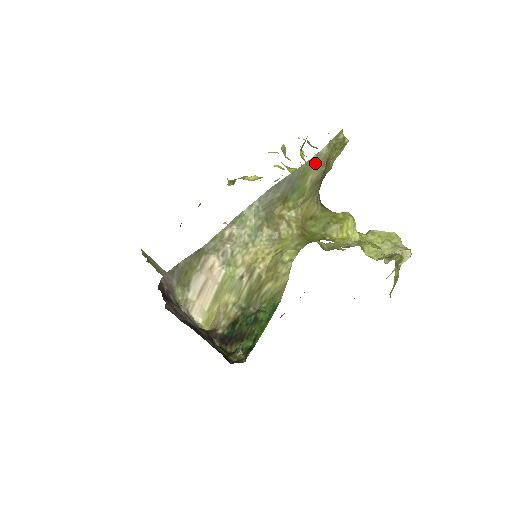
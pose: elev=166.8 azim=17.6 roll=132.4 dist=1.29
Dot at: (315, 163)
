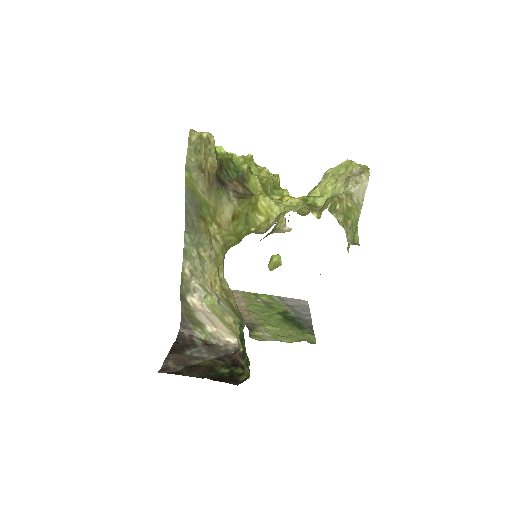
Dot at: (191, 177)
